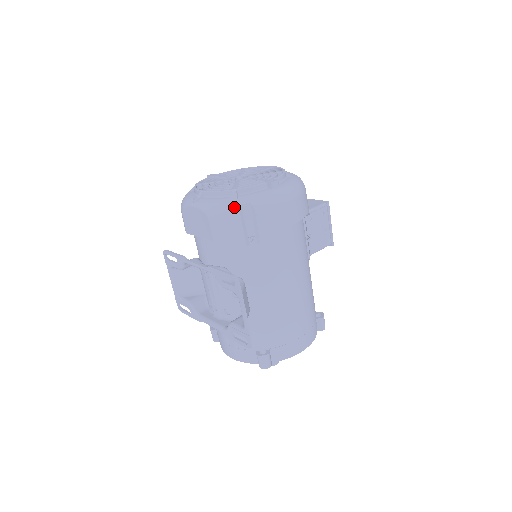
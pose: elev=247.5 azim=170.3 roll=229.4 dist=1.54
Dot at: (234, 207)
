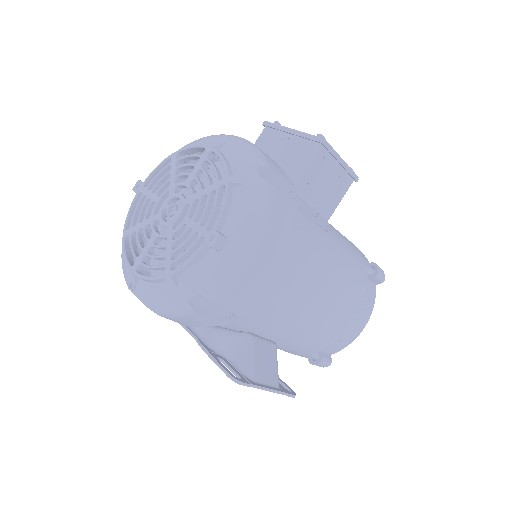
Dot at: (181, 306)
